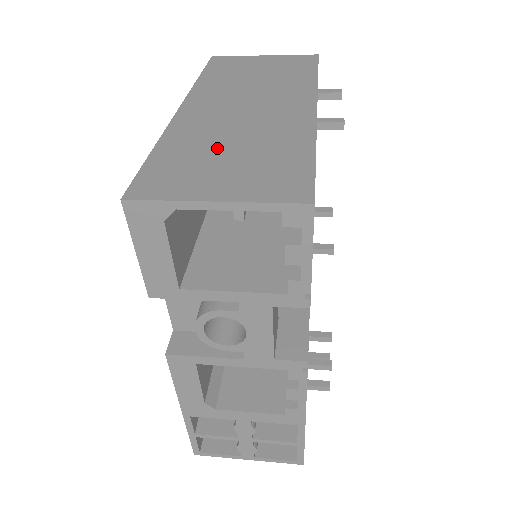
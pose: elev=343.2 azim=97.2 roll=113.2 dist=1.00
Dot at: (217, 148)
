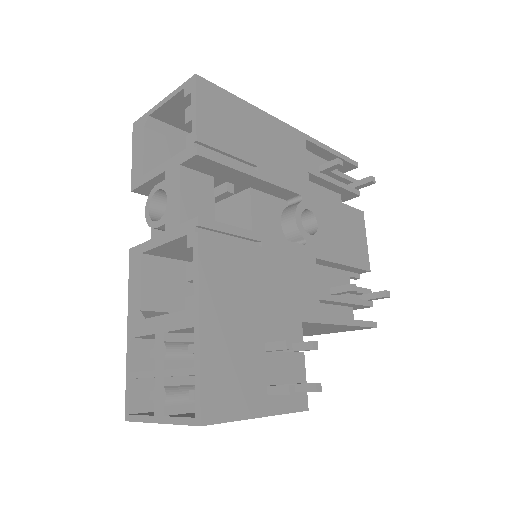
Dot at: occluded
